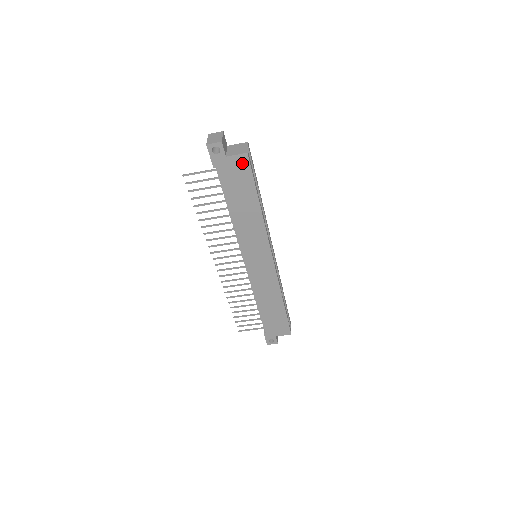
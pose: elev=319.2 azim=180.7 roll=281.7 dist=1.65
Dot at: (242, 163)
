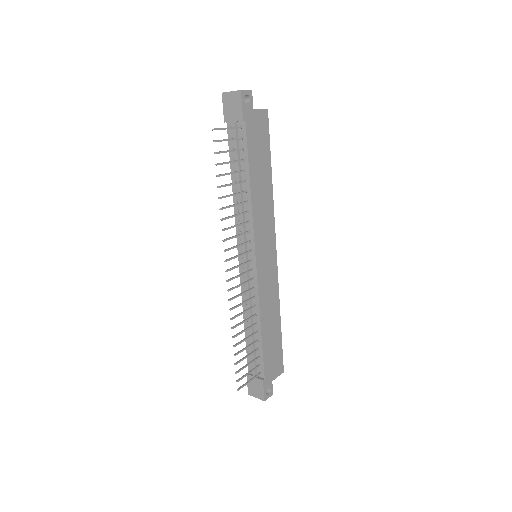
Dot at: (263, 120)
